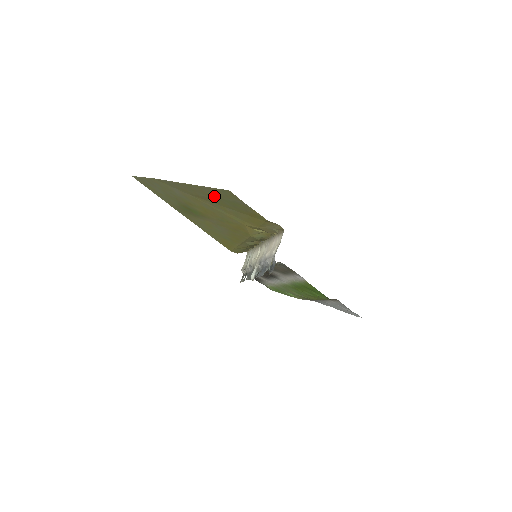
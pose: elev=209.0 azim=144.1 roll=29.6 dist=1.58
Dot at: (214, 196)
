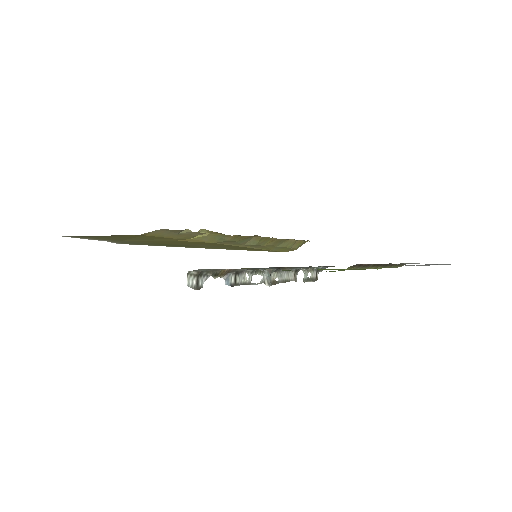
Dot at: (101, 238)
